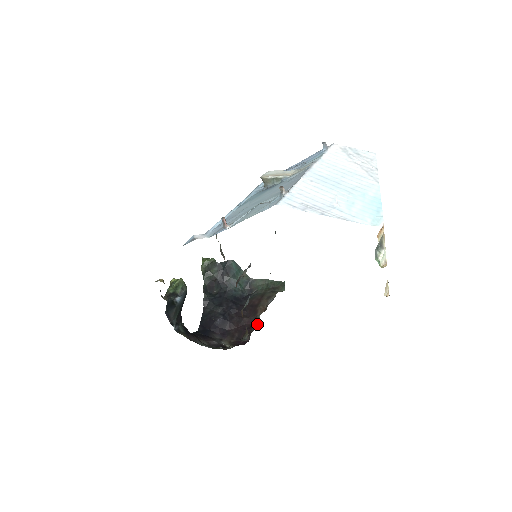
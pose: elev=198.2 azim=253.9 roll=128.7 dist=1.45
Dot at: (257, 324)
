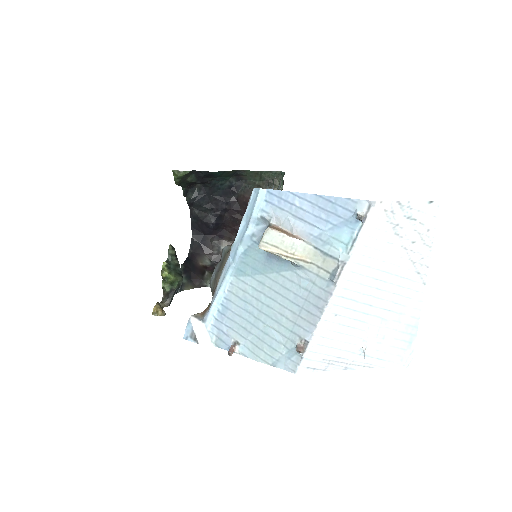
Dot at: occluded
